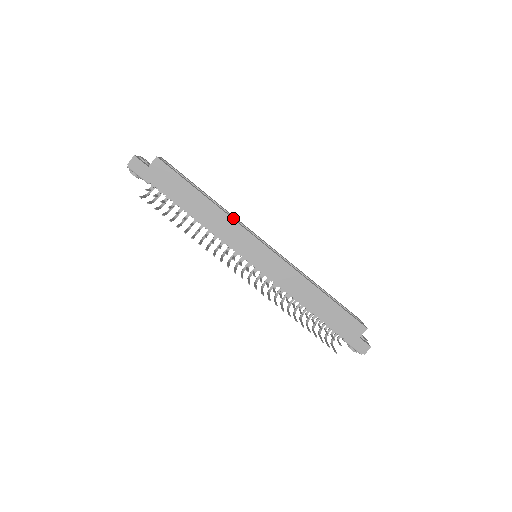
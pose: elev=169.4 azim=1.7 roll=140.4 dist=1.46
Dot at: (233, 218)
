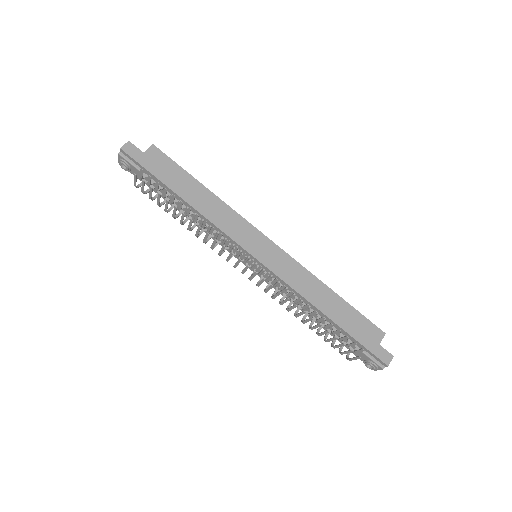
Dot at: occluded
